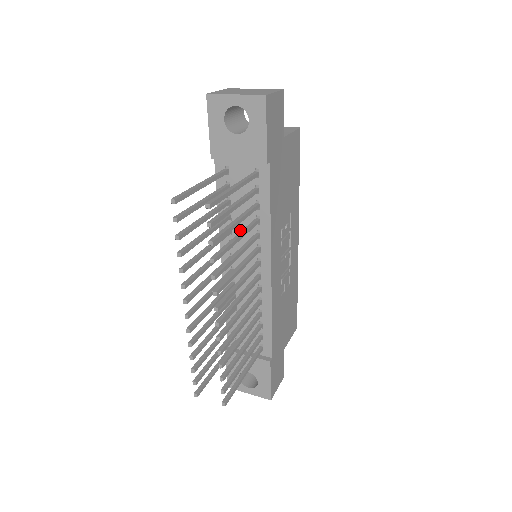
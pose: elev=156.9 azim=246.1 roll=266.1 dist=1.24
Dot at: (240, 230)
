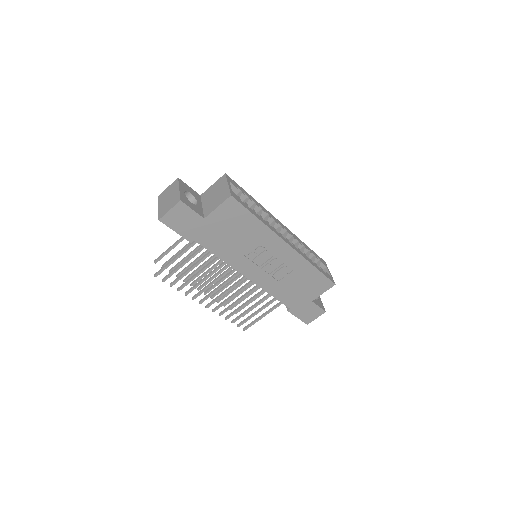
Dot at: occluded
